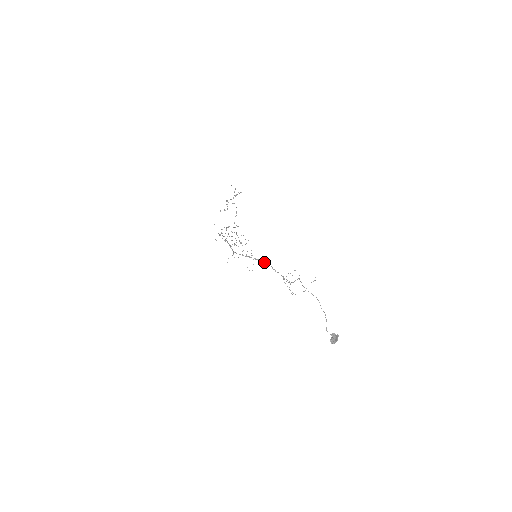
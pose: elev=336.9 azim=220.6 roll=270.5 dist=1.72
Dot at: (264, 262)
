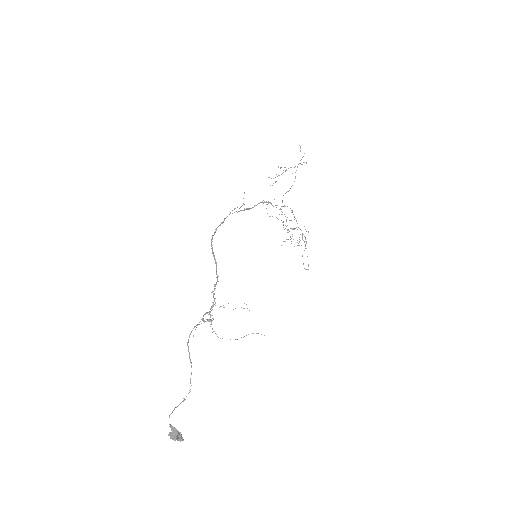
Dot at: occluded
